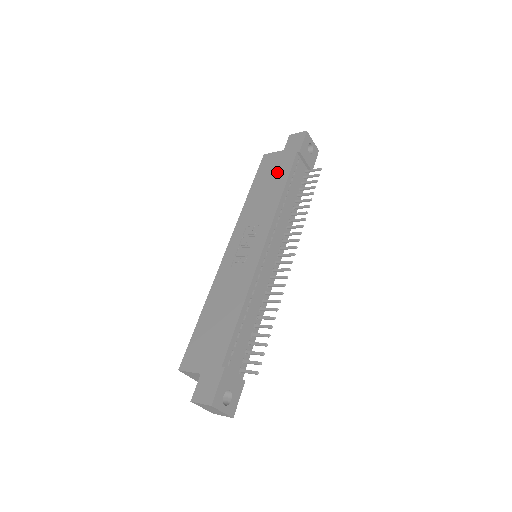
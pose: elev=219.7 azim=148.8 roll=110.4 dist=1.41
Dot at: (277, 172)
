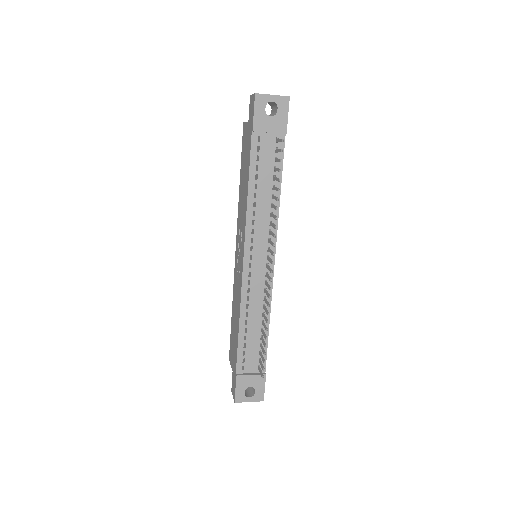
Dot at: (246, 159)
